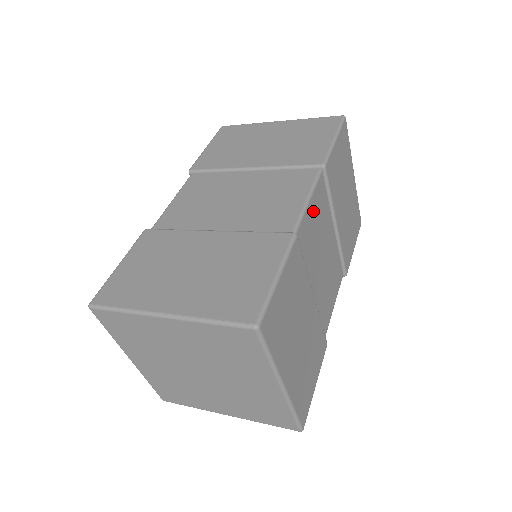
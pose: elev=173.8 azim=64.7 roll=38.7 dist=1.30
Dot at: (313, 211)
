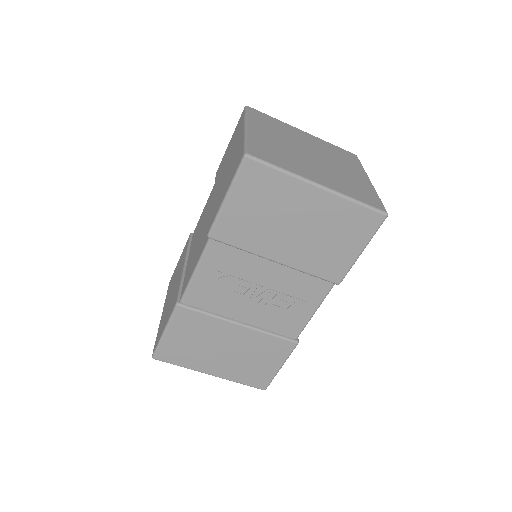
Dot at: occluded
